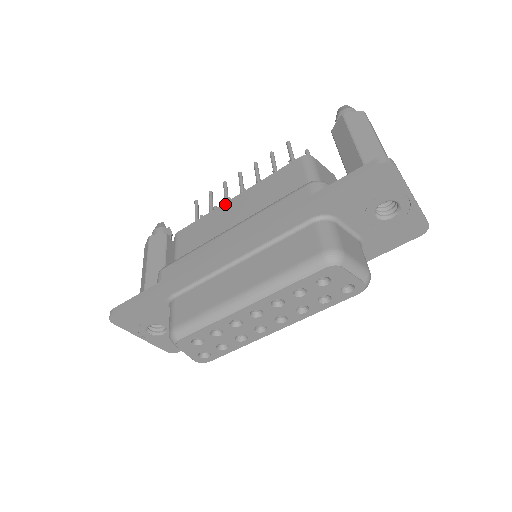
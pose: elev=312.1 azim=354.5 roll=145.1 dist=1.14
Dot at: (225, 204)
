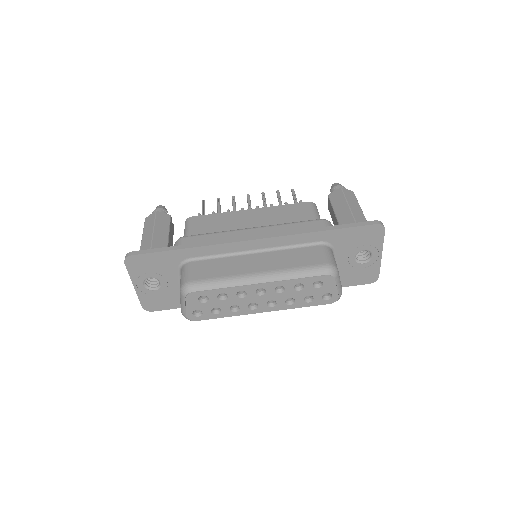
Dot at: (241, 211)
